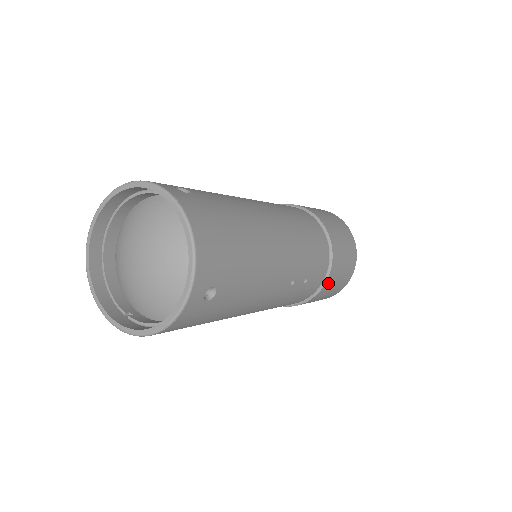
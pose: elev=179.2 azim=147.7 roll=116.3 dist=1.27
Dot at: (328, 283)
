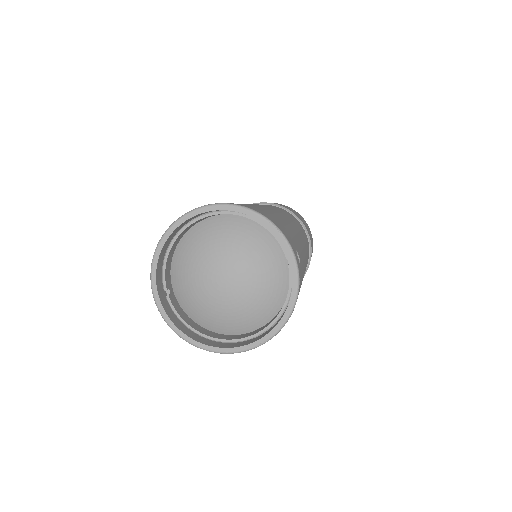
Dot at: occluded
